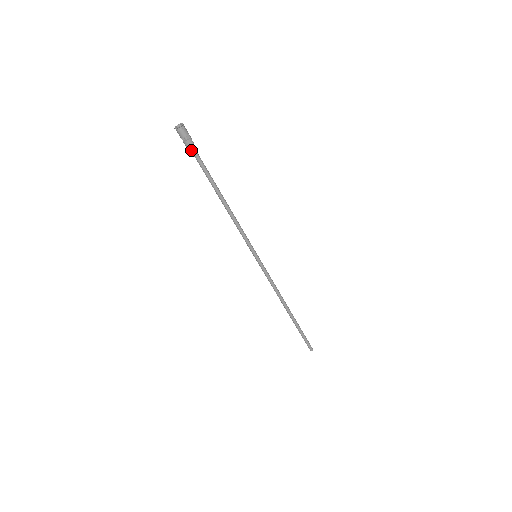
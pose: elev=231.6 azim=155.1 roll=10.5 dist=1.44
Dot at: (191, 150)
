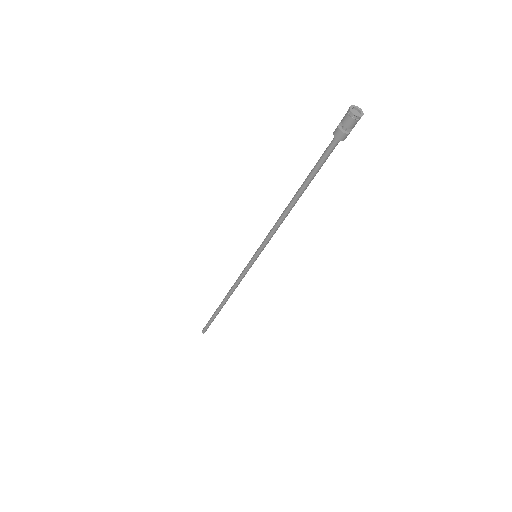
Dot at: (333, 141)
